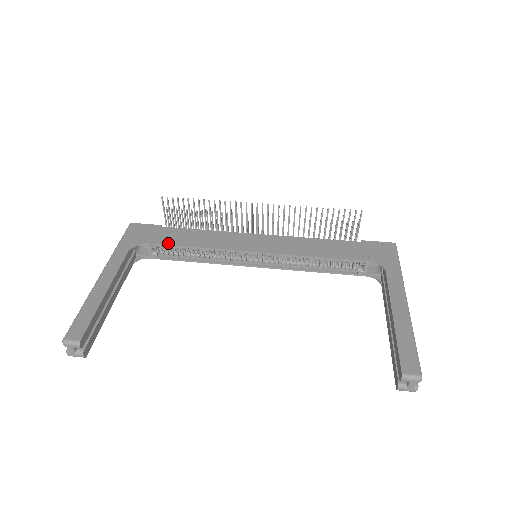
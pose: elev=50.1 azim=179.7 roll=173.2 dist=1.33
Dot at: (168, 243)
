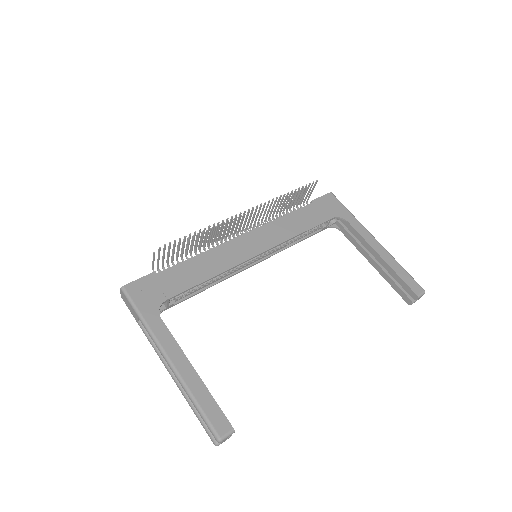
Dot at: (185, 288)
